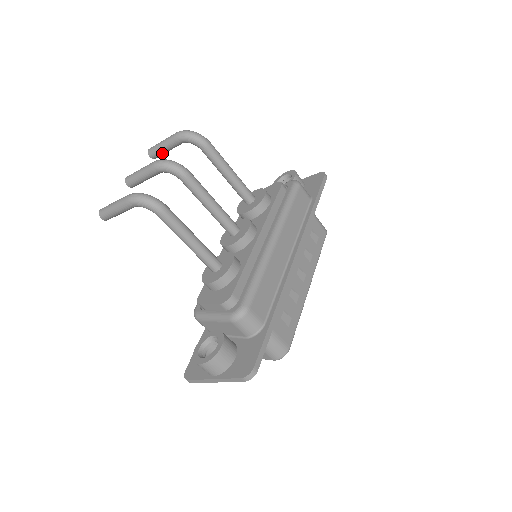
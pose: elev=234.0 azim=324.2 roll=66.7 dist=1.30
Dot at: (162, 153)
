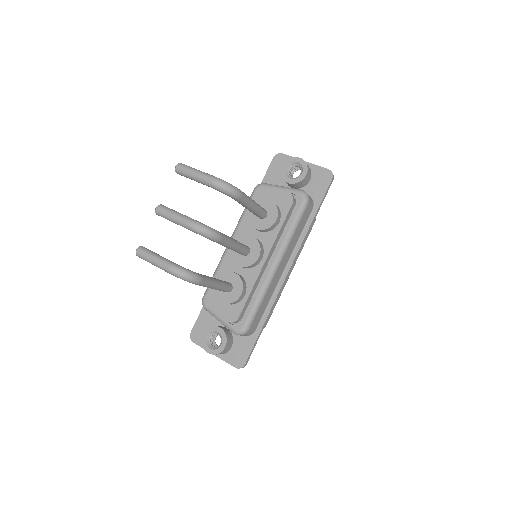
Dot at: occluded
